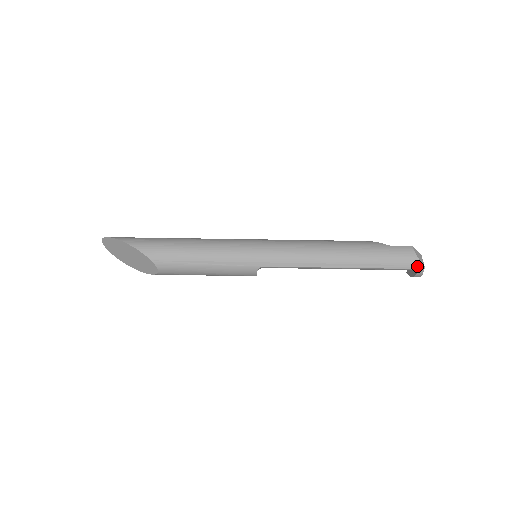
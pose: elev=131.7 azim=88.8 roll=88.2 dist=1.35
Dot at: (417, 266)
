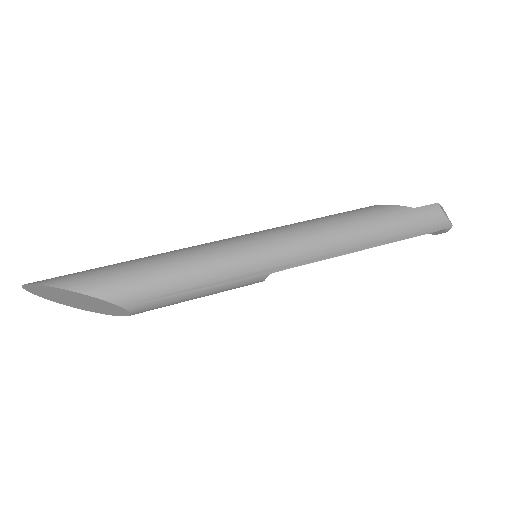
Dot at: (445, 226)
